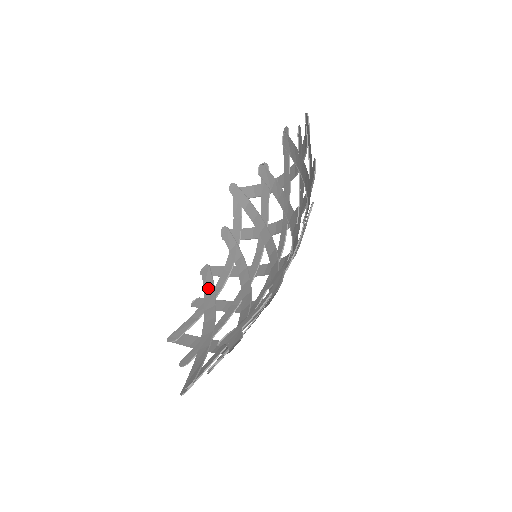
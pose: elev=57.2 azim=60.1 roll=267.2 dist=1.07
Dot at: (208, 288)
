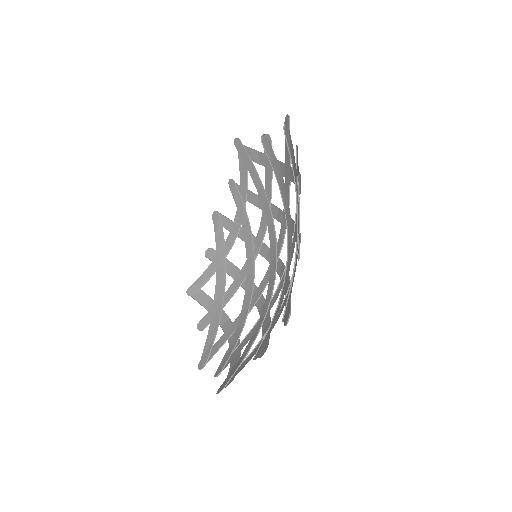
Dot at: (219, 242)
